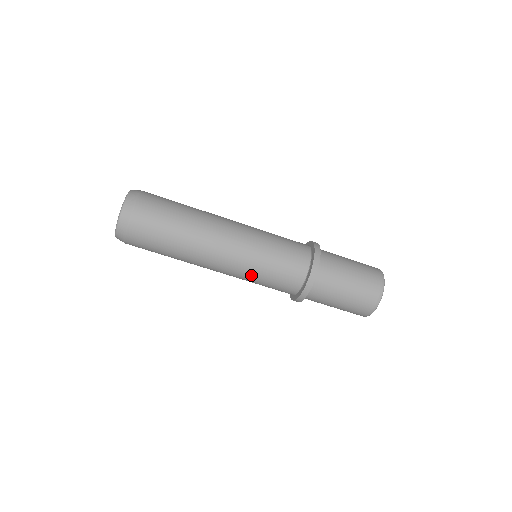
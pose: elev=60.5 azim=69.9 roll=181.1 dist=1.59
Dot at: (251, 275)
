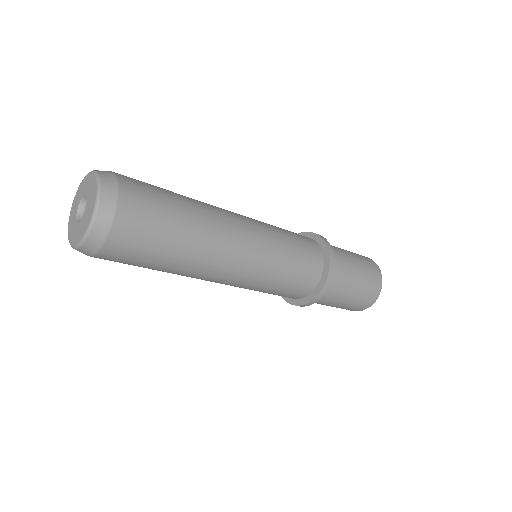
Dot at: (262, 284)
